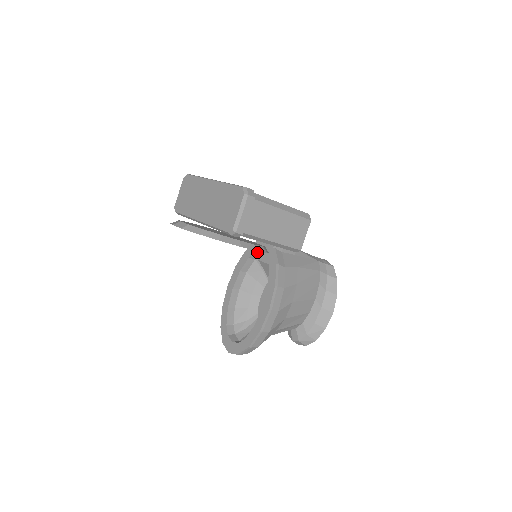
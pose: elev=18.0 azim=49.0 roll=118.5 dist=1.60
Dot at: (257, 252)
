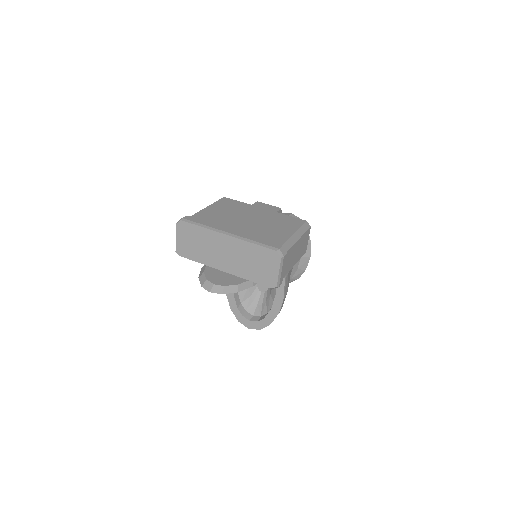
Dot at: occluded
